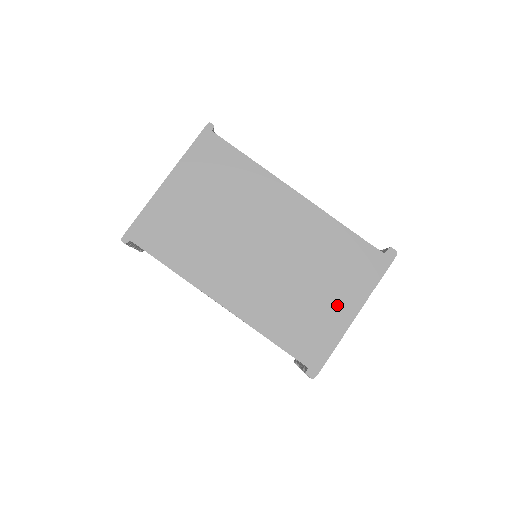
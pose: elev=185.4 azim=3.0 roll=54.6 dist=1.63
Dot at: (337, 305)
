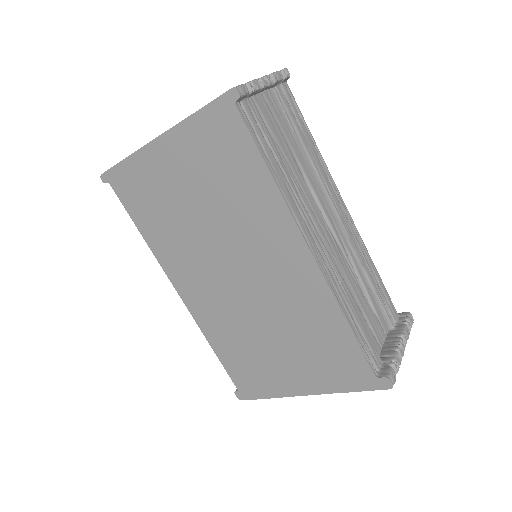
Dot at: (292, 375)
